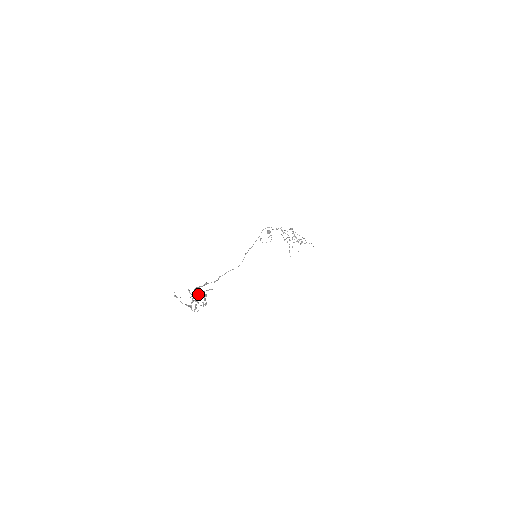
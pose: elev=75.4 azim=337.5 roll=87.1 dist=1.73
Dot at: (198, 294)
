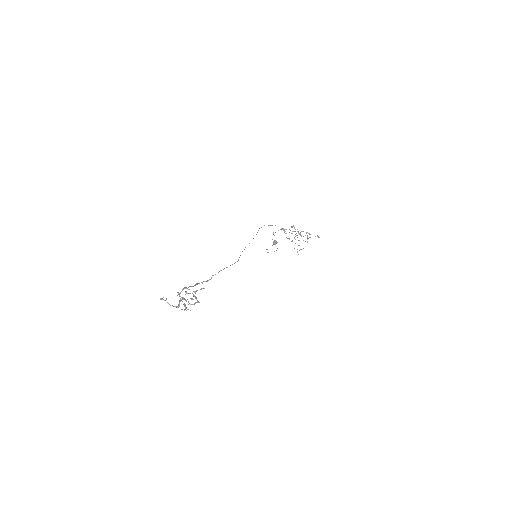
Dot at: occluded
